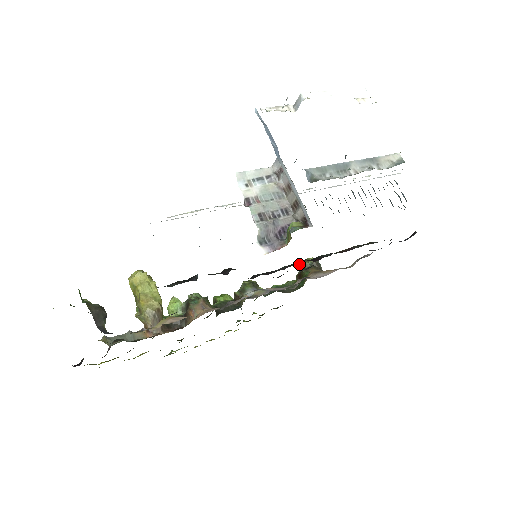
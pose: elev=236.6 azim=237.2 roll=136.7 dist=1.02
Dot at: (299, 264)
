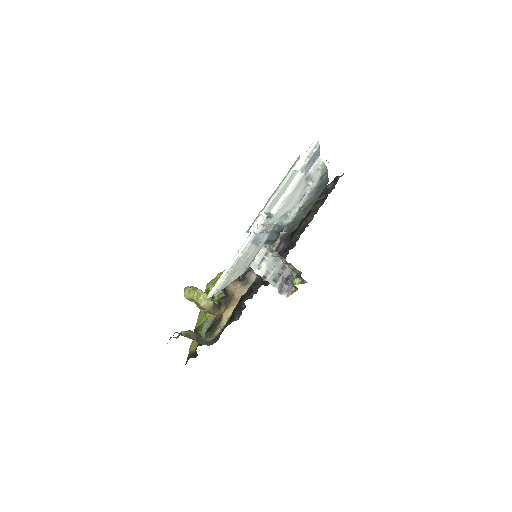
Dot at: occluded
